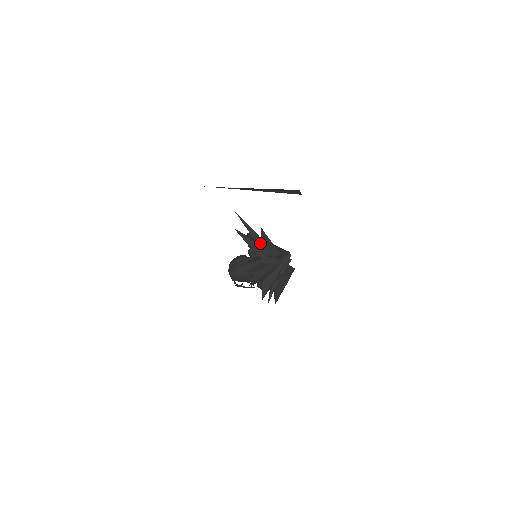
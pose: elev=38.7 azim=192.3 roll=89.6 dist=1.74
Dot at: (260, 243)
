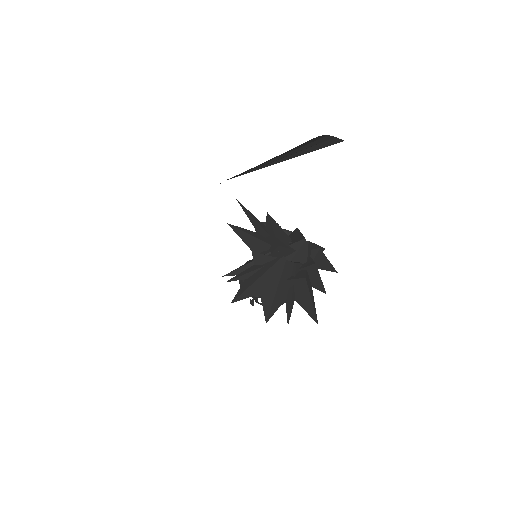
Dot at: (262, 235)
